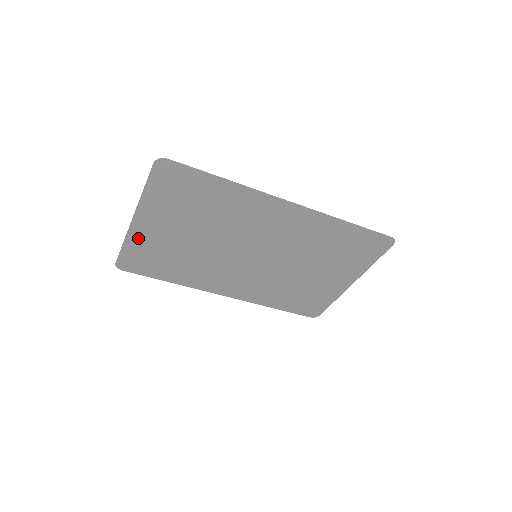
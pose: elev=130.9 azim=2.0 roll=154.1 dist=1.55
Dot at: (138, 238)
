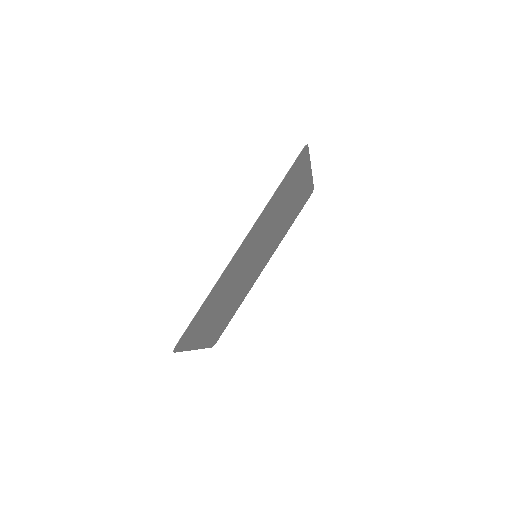
Dot at: (206, 341)
